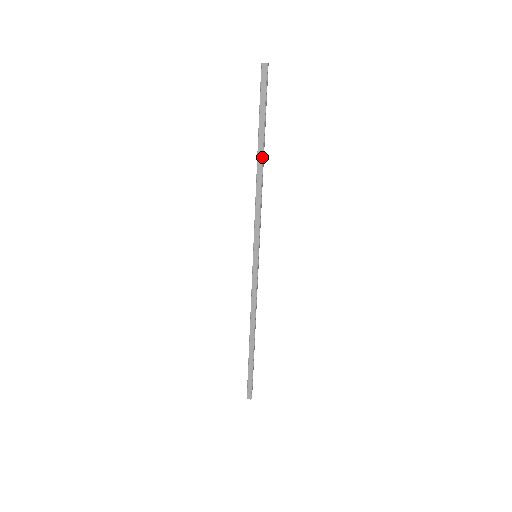
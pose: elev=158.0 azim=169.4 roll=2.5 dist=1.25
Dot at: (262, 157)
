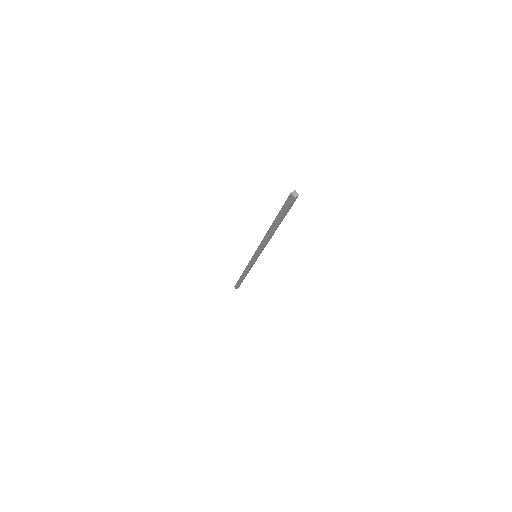
Dot at: (273, 230)
